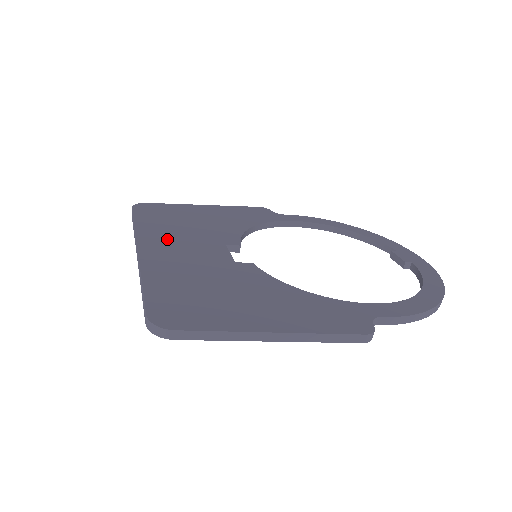
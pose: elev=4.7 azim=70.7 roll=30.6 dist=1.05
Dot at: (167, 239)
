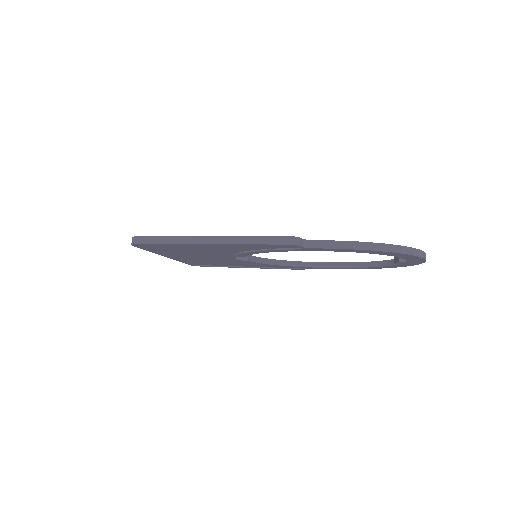
Dot at: occluded
